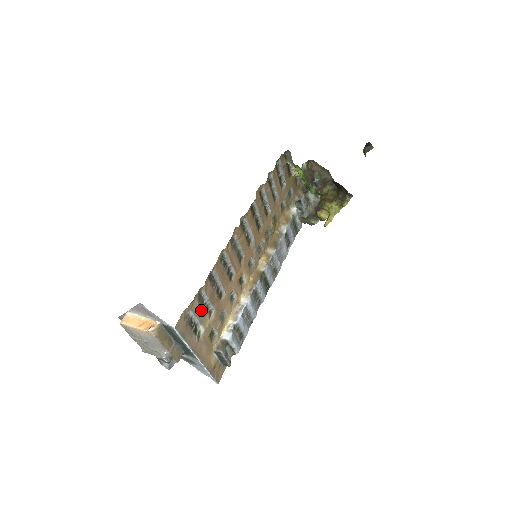
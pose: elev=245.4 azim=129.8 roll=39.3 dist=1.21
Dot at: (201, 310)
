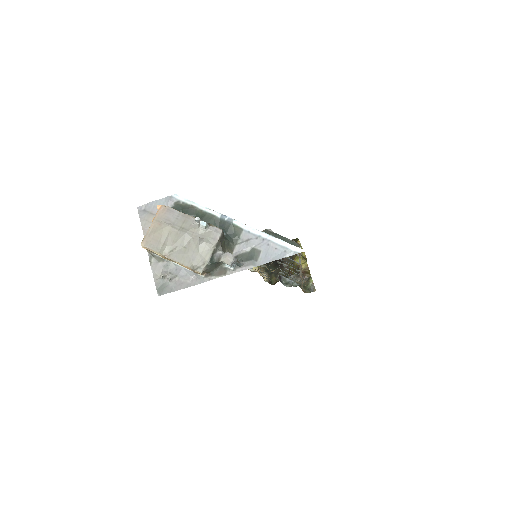
Dot at: occluded
